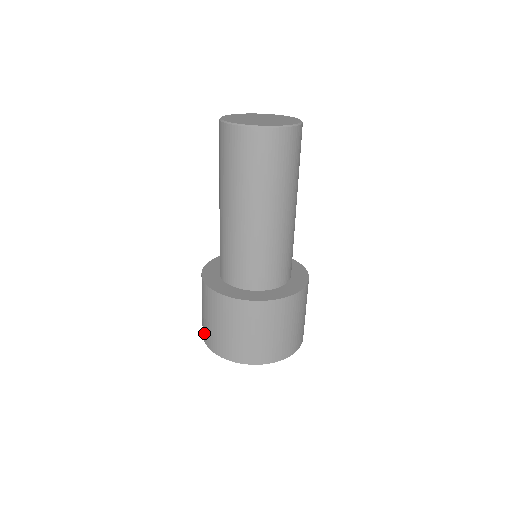
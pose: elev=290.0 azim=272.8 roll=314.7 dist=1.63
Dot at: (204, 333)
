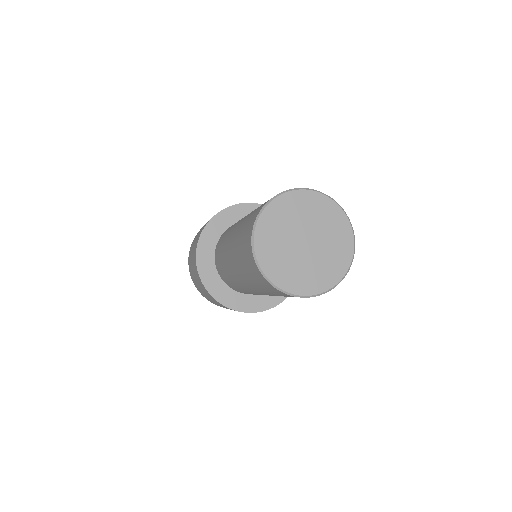
Dot at: occluded
